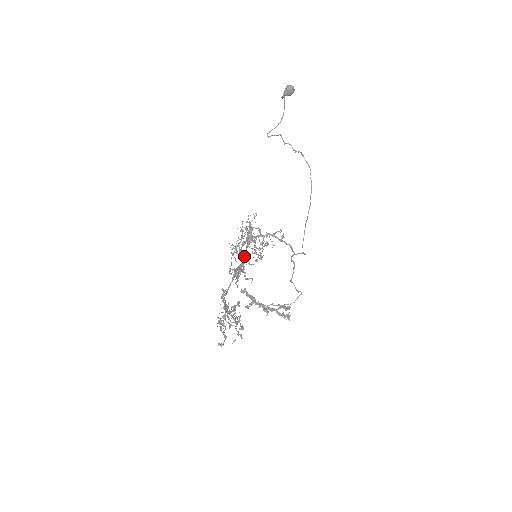
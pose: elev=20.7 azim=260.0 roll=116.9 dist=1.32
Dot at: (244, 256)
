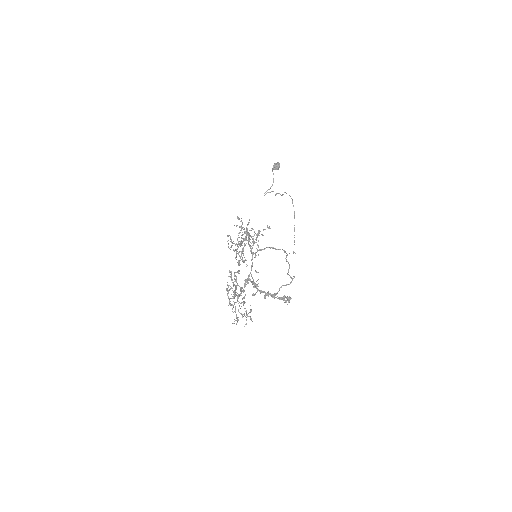
Dot at: occluded
